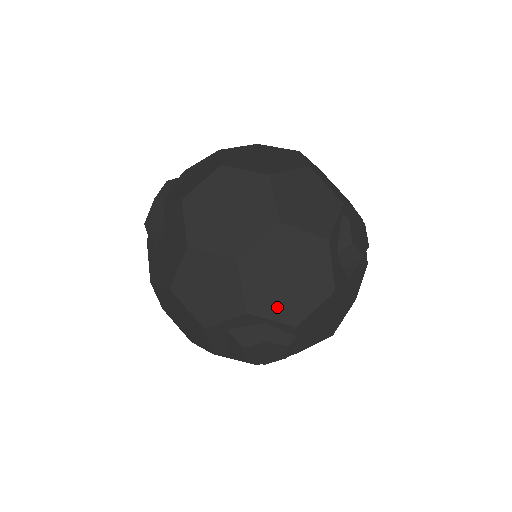
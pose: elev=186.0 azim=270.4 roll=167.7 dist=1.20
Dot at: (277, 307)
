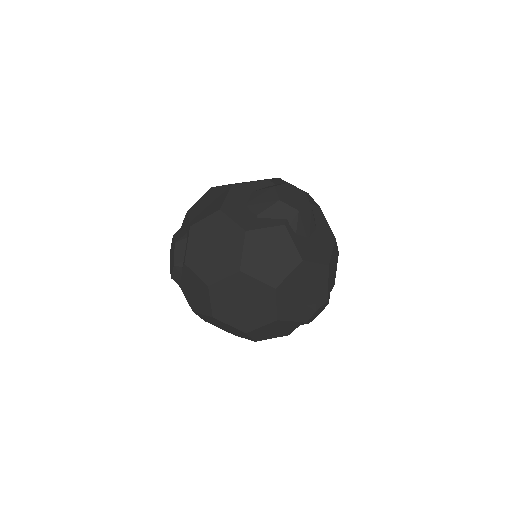
Dot at: occluded
